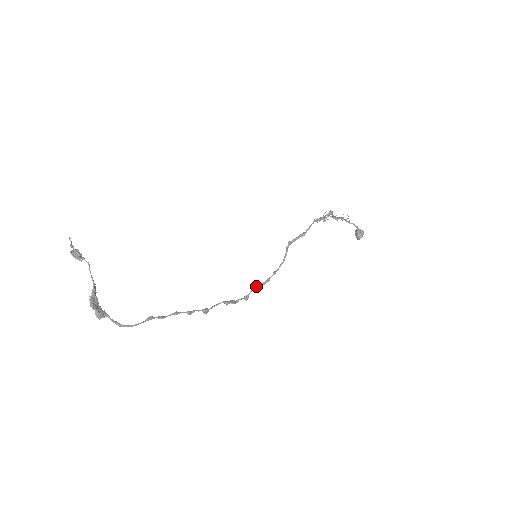
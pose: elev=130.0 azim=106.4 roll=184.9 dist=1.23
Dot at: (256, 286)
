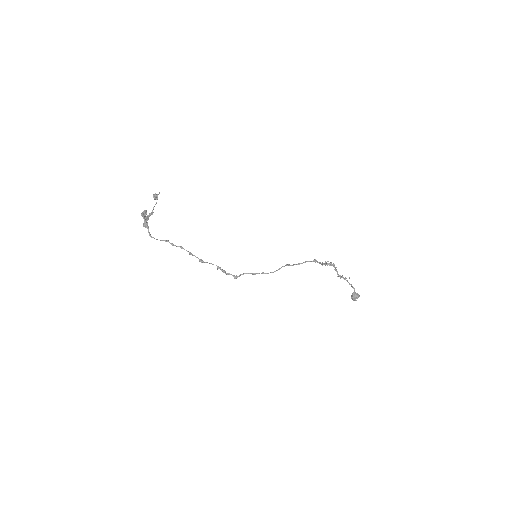
Dot at: (245, 273)
